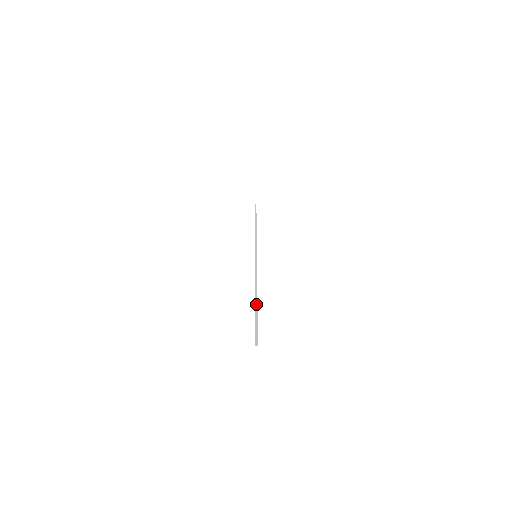
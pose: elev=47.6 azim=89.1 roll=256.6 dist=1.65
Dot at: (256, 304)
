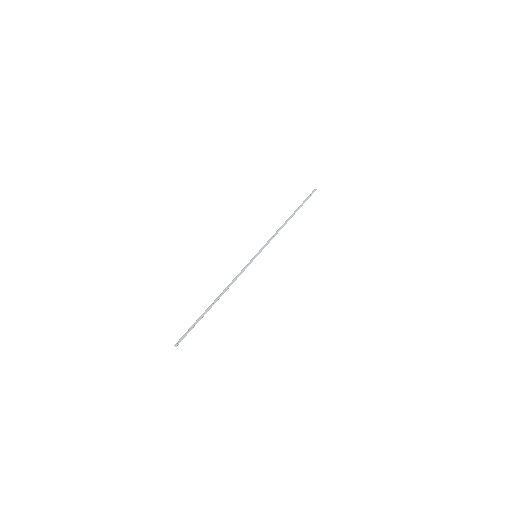
Dot at: (207, 309)
